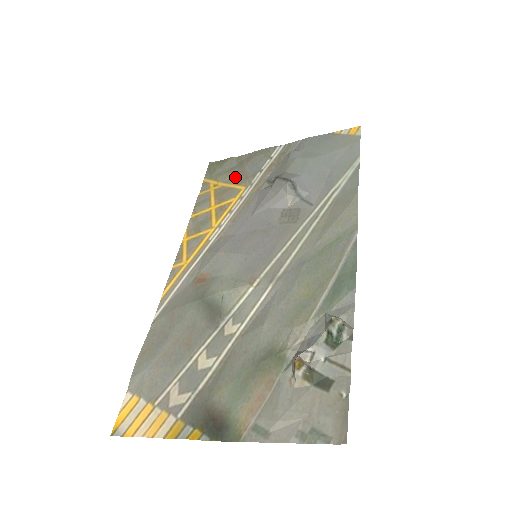
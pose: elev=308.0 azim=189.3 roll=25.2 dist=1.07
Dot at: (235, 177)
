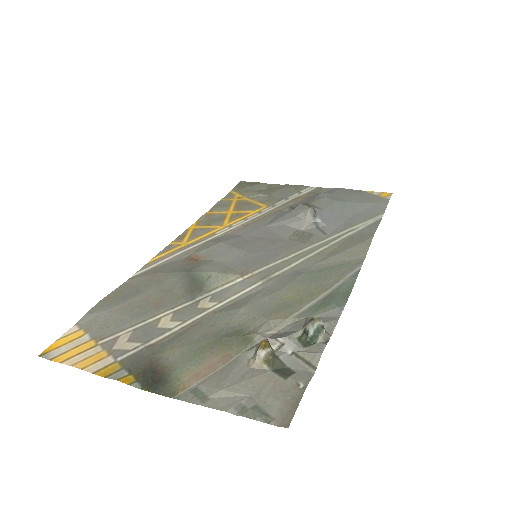
Dot at: (261, 197)
